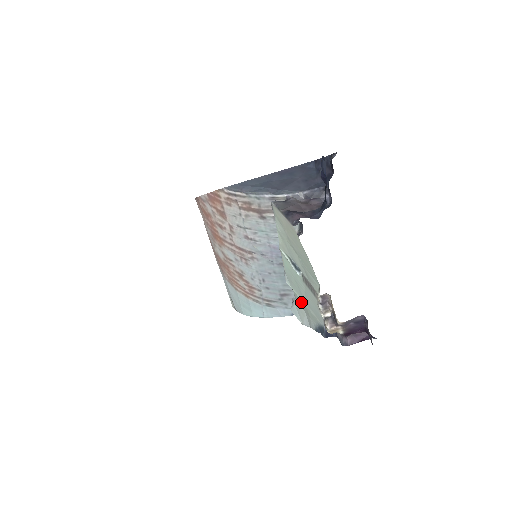
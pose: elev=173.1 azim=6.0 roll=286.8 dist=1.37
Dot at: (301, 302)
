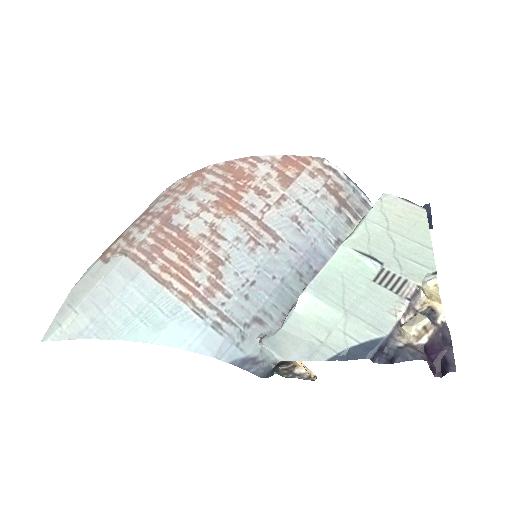
Dot at: (315, 322)
